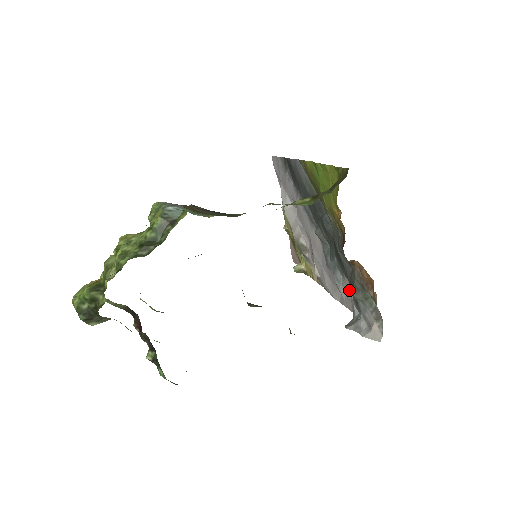
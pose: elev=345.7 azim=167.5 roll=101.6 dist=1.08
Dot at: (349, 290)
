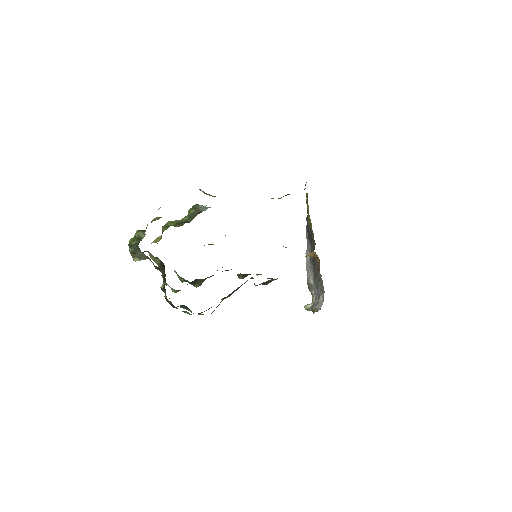
Dot at: occluded
